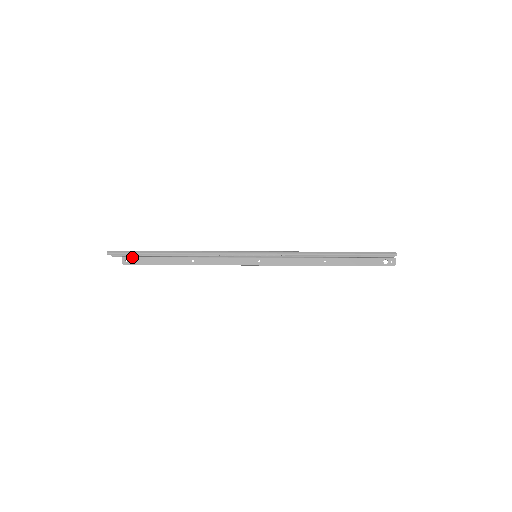
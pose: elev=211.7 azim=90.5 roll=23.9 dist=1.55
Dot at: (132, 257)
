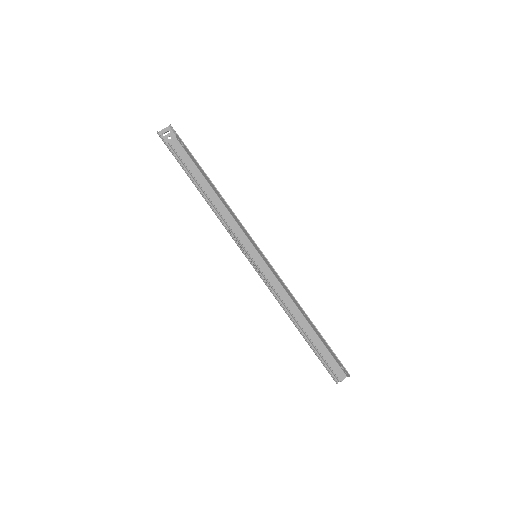
Dot at: (182, 145)
